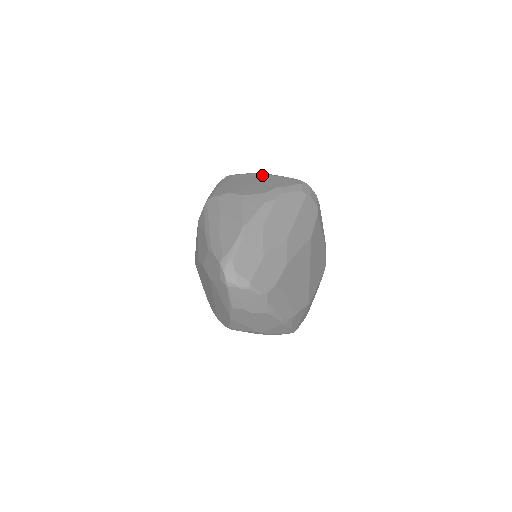
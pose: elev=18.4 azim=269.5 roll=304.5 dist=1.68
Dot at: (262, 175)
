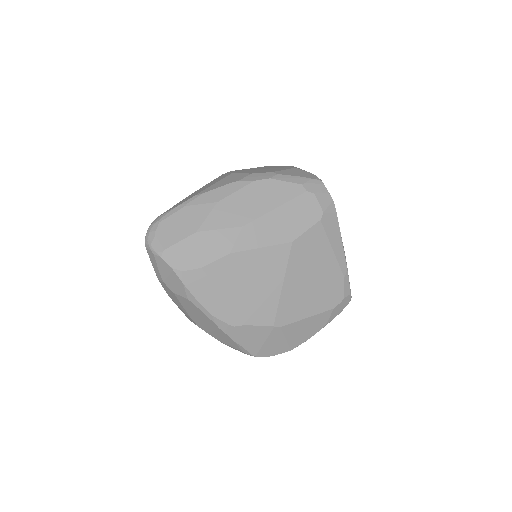
Dot at: (287, 166)
